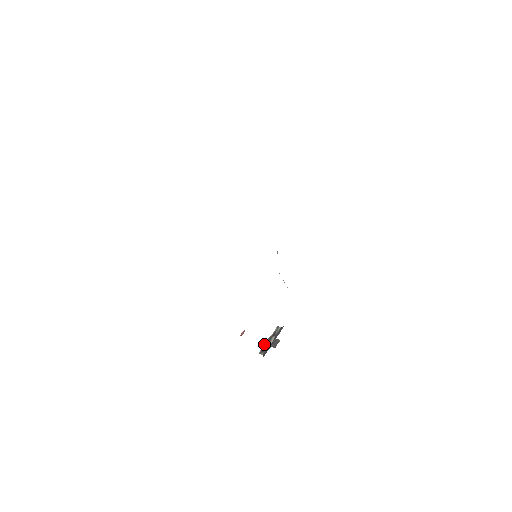
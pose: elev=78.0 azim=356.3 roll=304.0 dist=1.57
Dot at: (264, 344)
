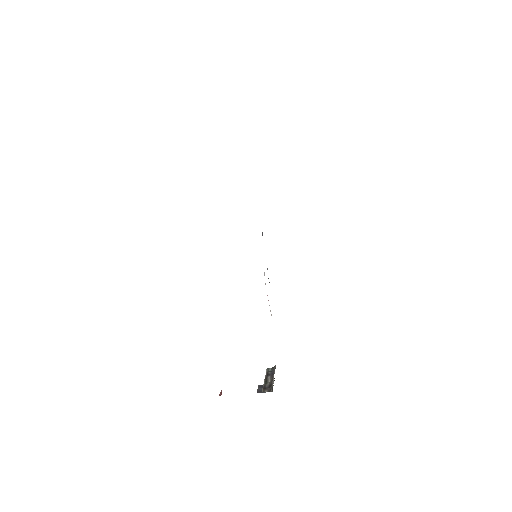
Dot at: (257, 392)
